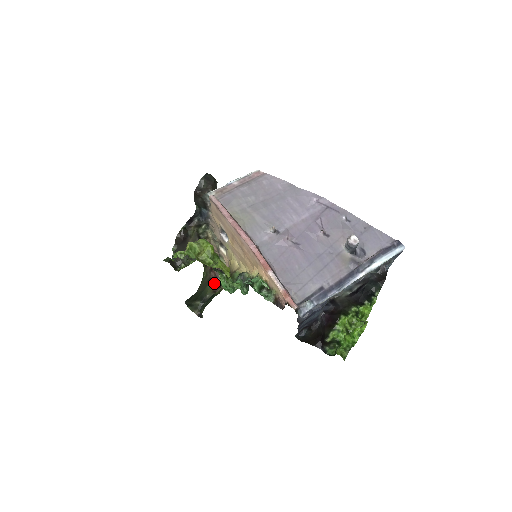
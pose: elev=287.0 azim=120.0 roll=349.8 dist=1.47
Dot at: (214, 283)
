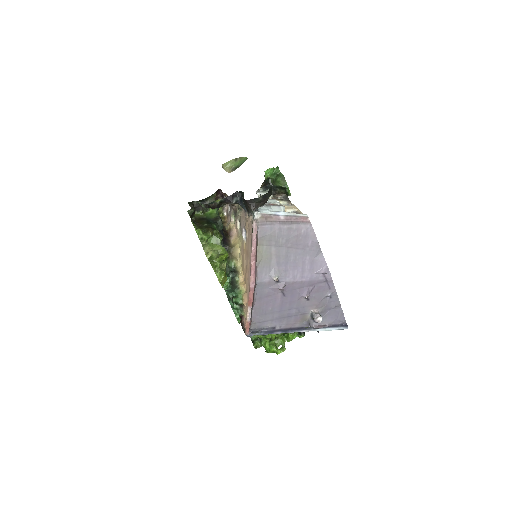
Dot at: (221, 190)
